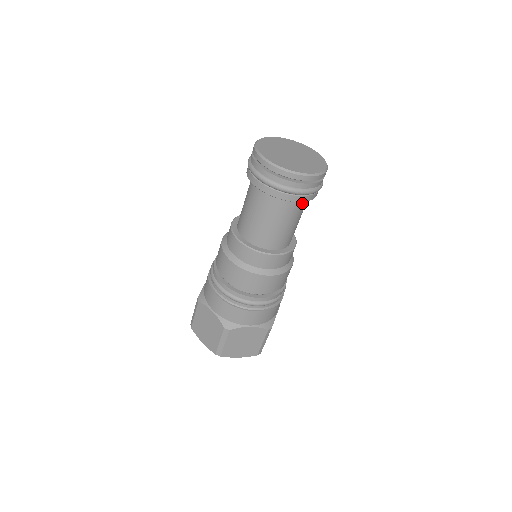
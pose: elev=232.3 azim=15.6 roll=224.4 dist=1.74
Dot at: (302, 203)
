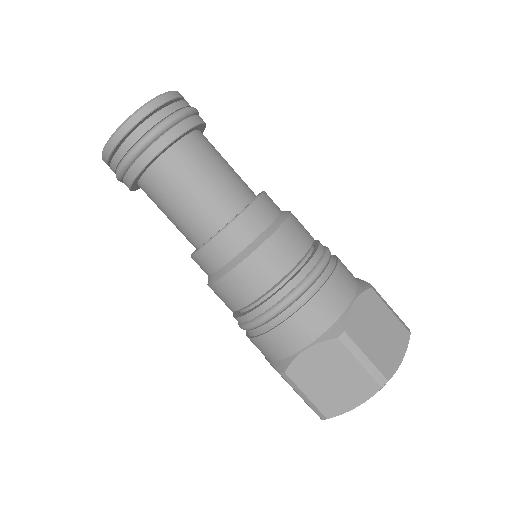
Dot at: (203, 138)
